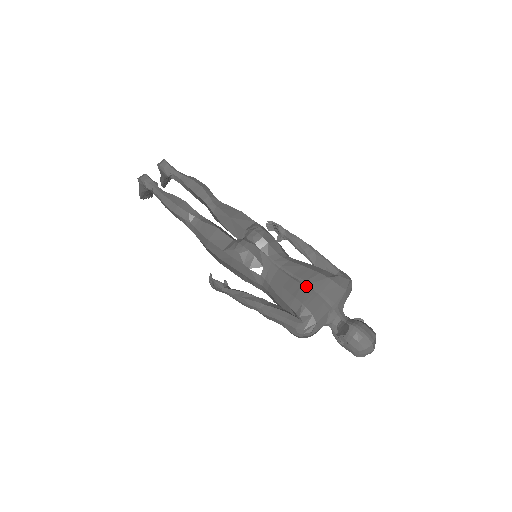
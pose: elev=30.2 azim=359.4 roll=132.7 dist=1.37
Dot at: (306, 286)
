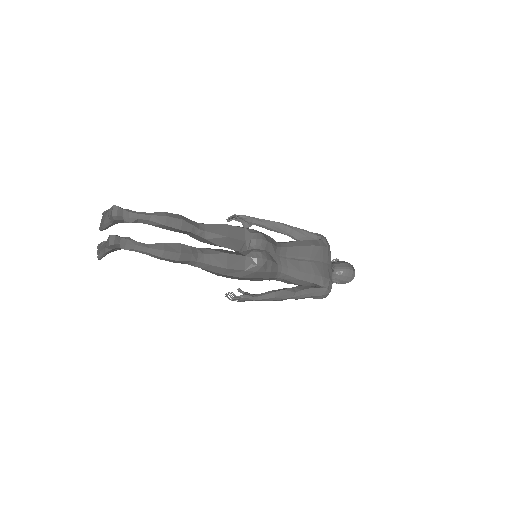
Dot at: (313, 261)
